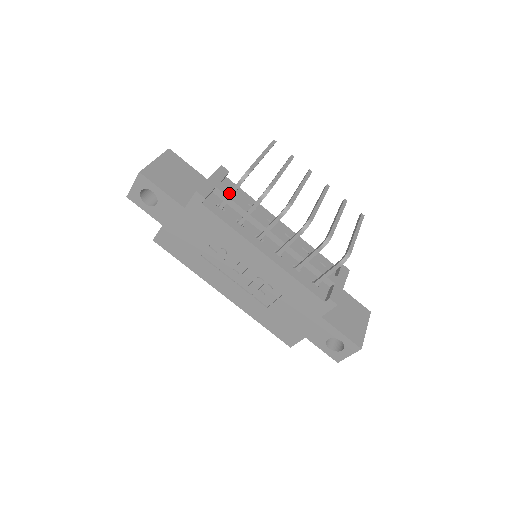
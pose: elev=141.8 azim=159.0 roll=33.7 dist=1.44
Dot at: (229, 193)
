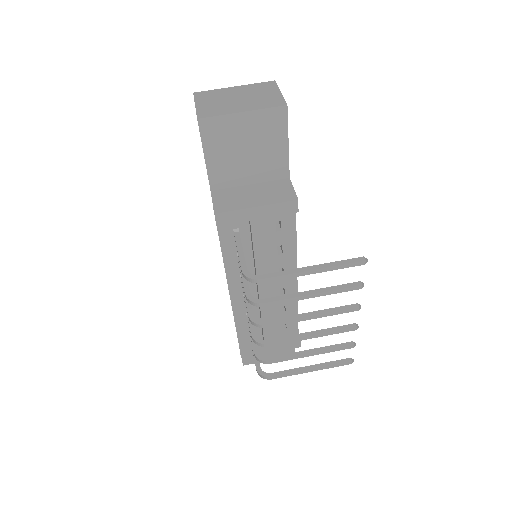
Dot at: (238, 252)
